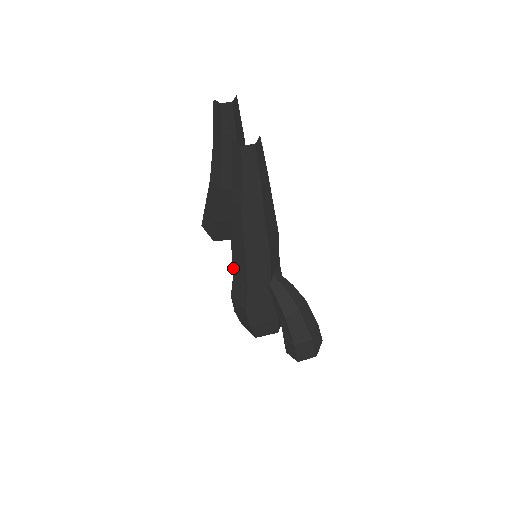
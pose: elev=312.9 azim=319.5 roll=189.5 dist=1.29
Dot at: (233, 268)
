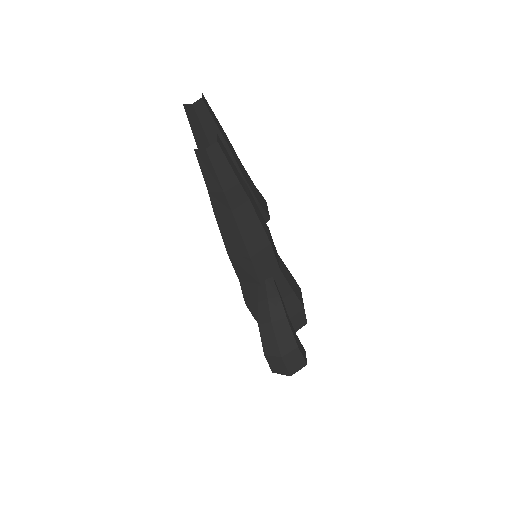
Dot at: occluded
